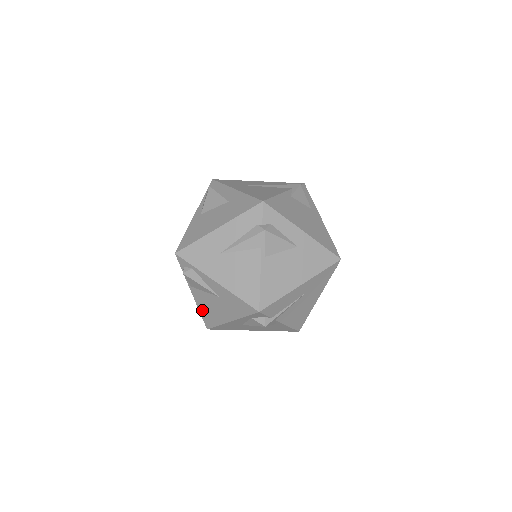
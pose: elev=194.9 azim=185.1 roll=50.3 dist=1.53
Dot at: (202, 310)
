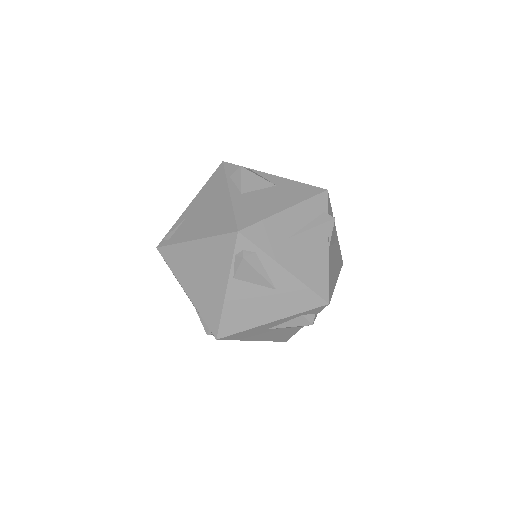
Dot at: (229, 311)
